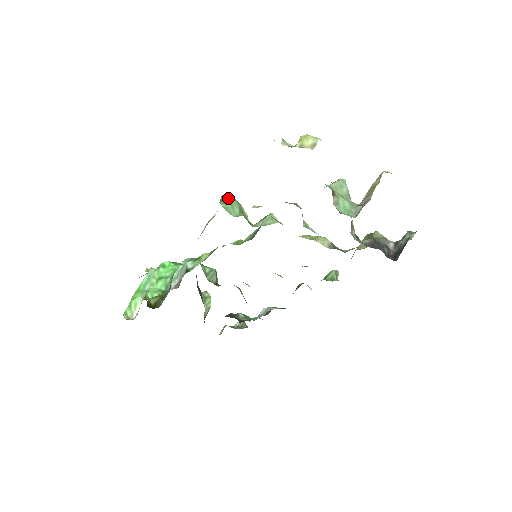
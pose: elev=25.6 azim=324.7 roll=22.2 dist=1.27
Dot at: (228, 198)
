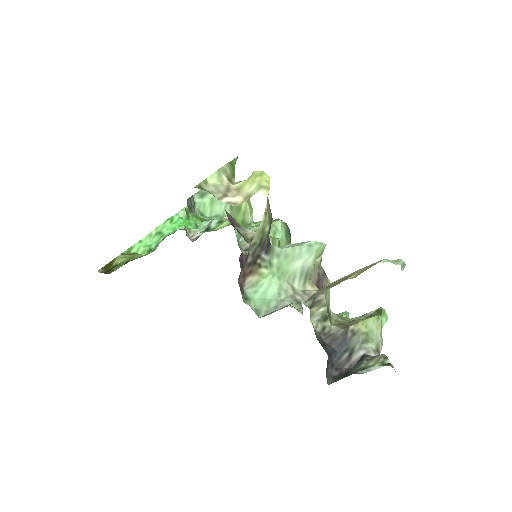
Dot at: occluded
